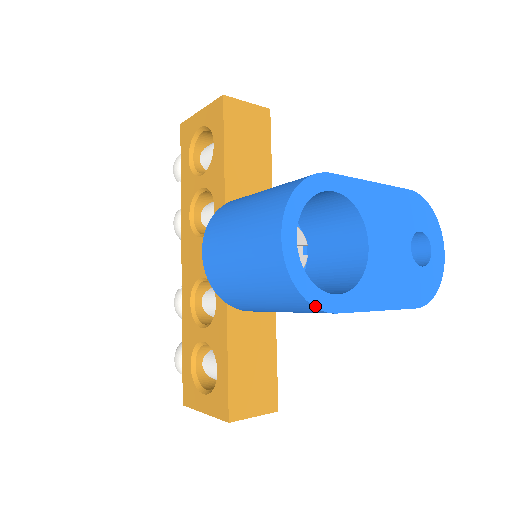
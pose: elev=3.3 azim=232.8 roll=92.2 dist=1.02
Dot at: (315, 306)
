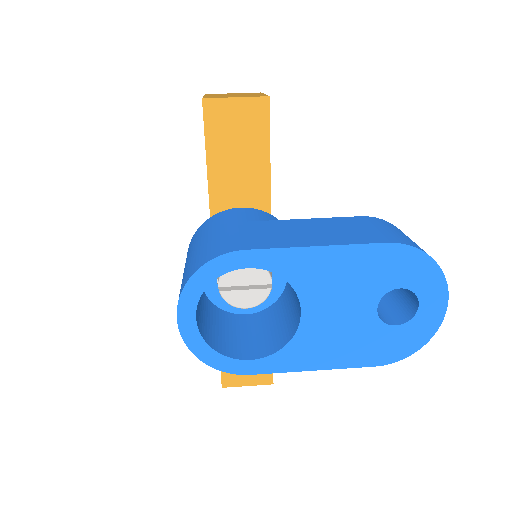
Dot at: (221, 370)
